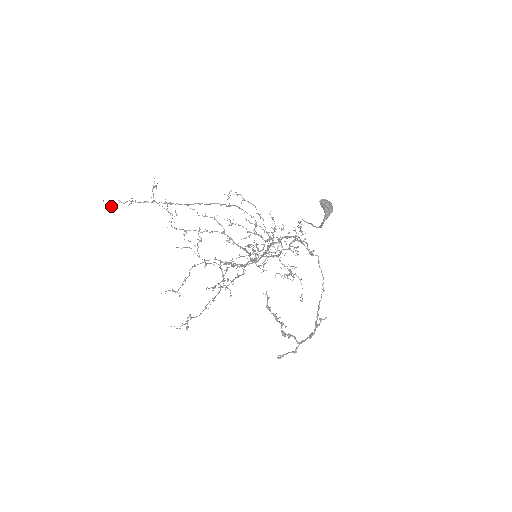
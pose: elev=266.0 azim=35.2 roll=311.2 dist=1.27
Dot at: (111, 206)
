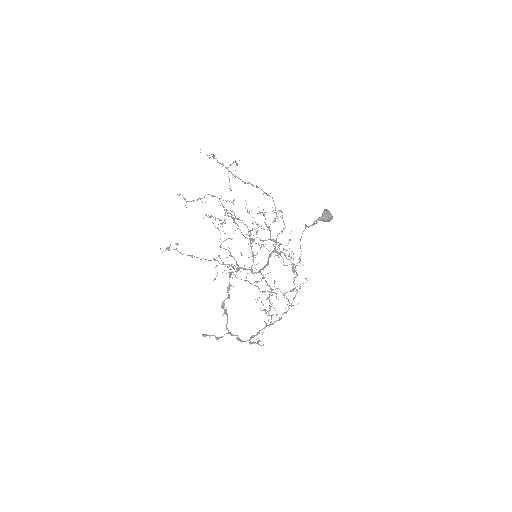
Dot at: occluded
